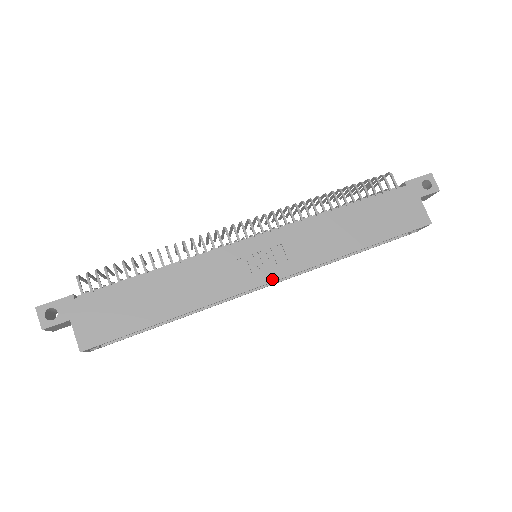
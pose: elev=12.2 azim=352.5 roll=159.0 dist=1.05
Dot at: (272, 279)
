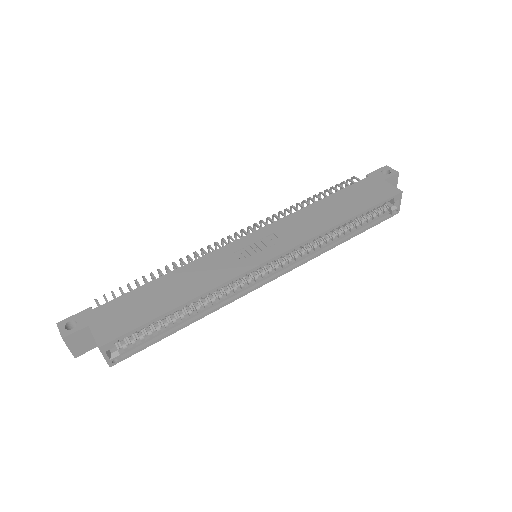
Dot at: (272, 256)
